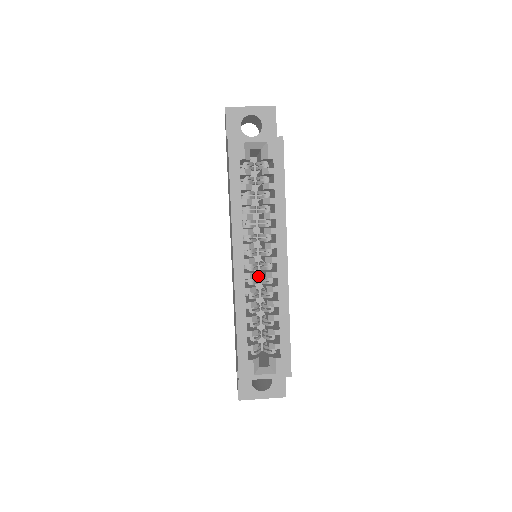
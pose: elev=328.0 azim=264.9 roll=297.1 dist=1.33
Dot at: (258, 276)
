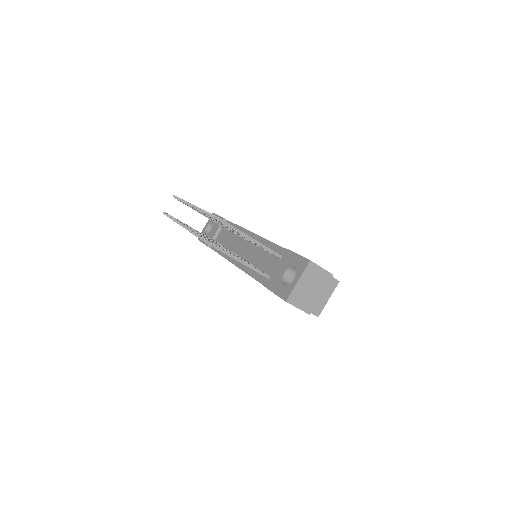
Dot at: occluded
